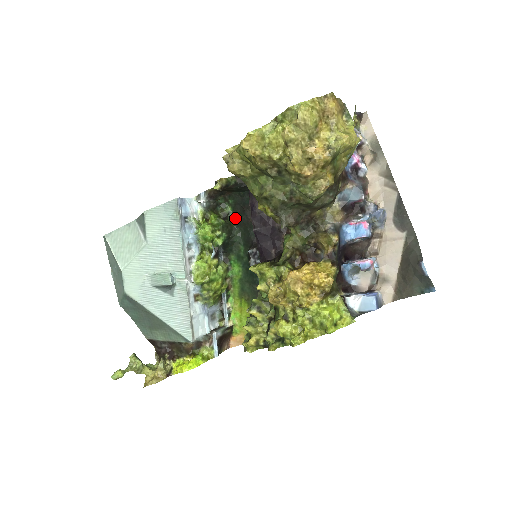
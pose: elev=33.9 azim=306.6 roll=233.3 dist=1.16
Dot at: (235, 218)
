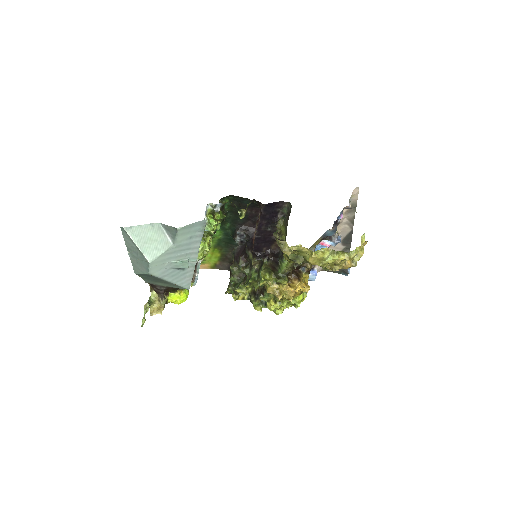
Dot at: (229, 207)
